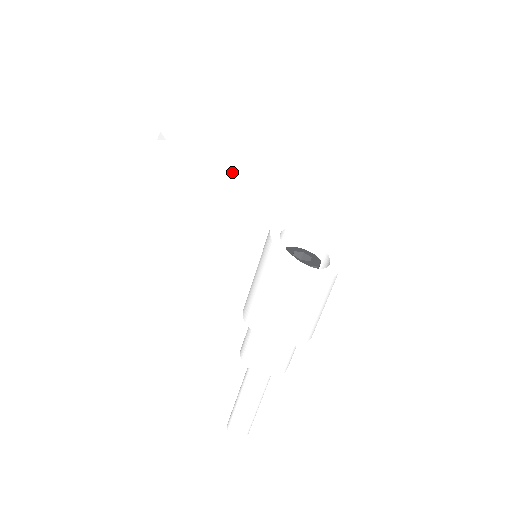
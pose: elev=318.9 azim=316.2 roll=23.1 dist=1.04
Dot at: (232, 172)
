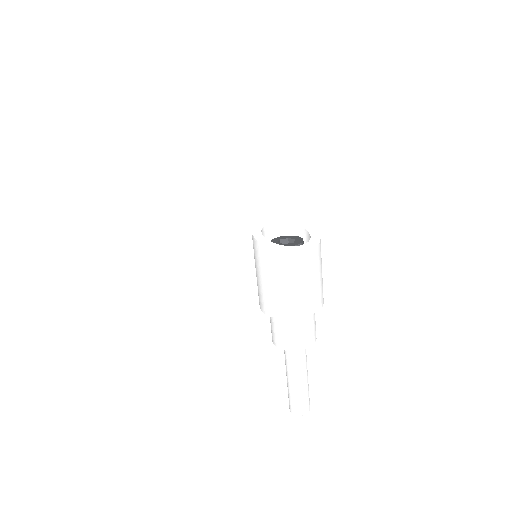
Dot at: (215, 197)
